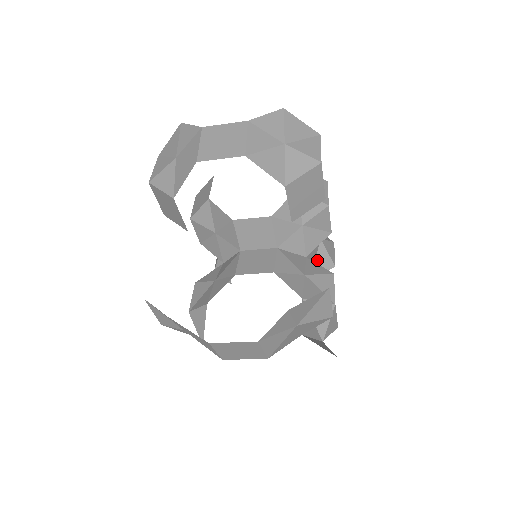
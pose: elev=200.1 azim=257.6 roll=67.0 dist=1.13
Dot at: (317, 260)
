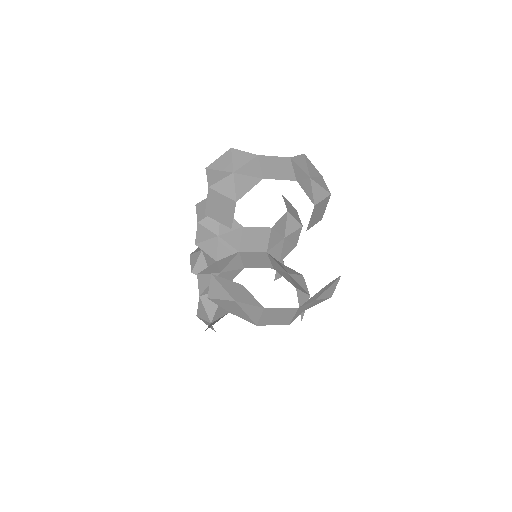
Dot at: occluded
